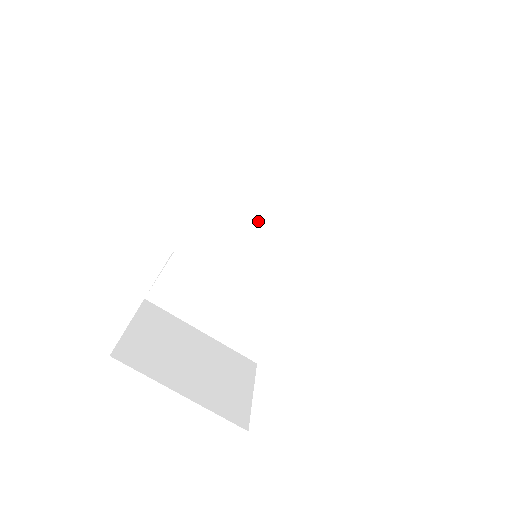
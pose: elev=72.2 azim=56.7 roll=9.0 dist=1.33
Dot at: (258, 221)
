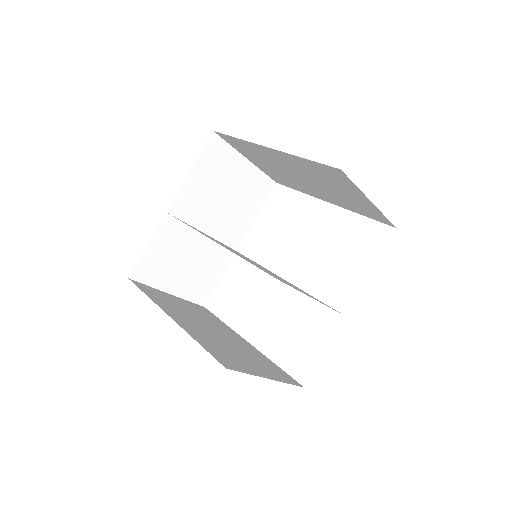
Dot at: occluded
